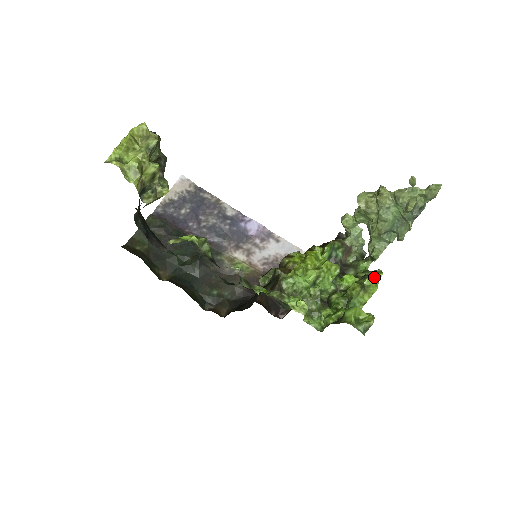
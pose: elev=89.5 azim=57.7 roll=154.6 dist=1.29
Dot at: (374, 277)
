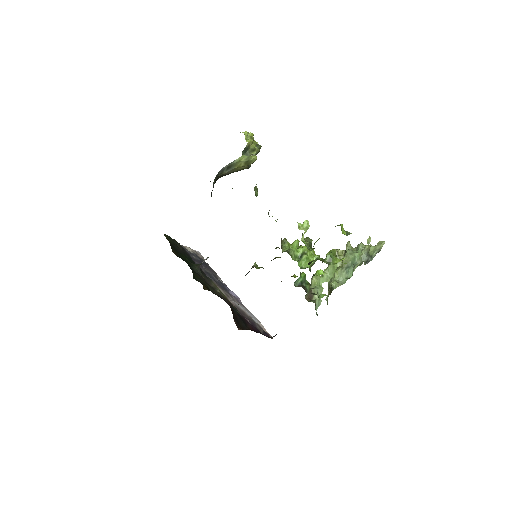
Dot at: (342, 262)
